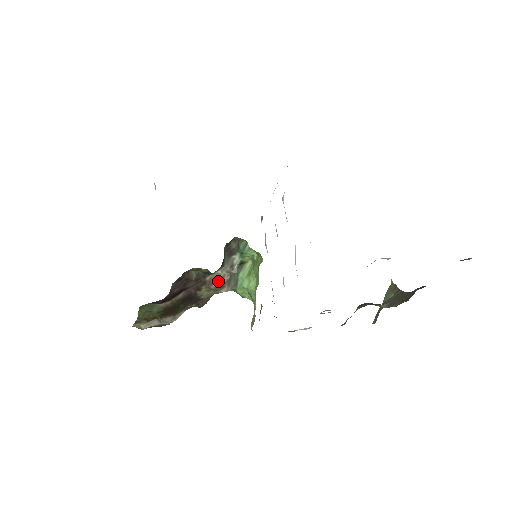
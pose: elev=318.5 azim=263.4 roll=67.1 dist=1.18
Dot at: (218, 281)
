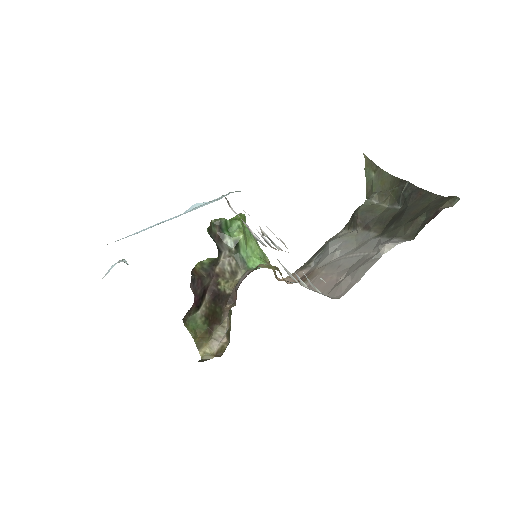
Dot at: (228, 269)
